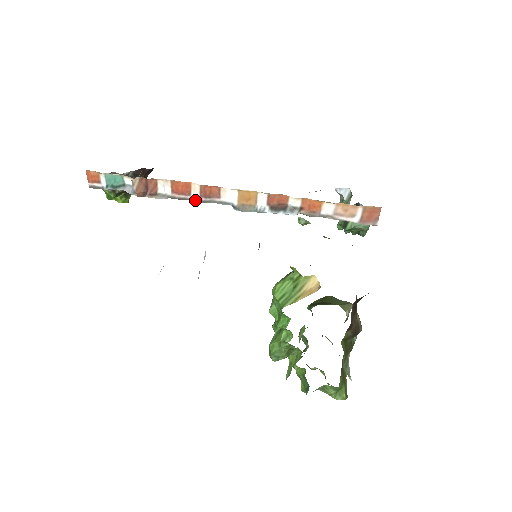
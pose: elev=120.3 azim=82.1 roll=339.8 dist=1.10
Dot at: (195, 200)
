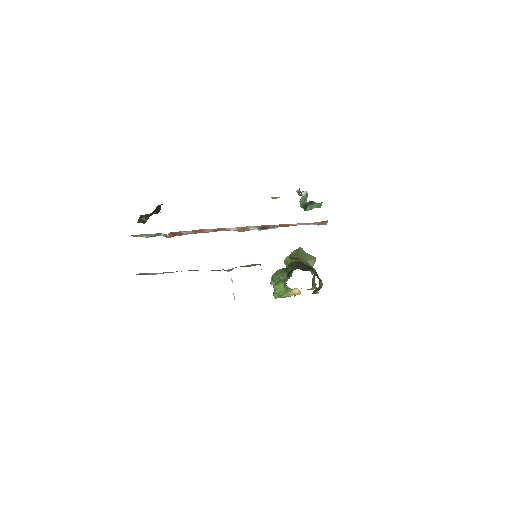
Dot at: occluded
